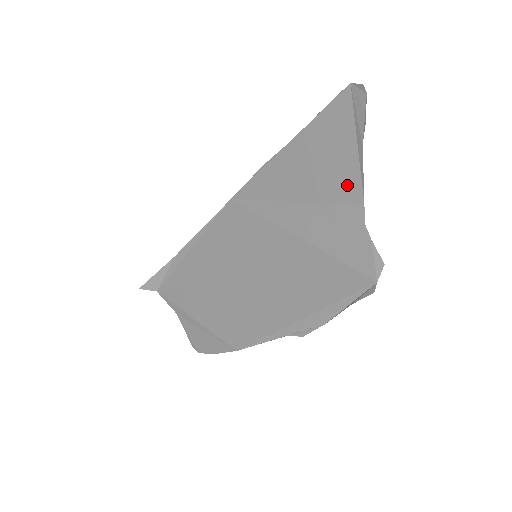
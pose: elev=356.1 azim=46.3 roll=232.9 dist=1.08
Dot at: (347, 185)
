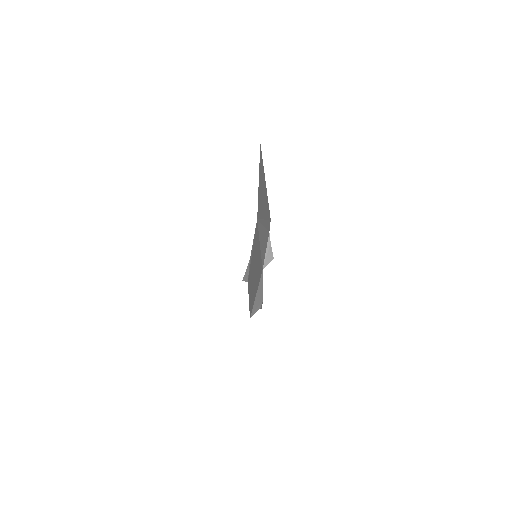
Dot at: (267, 207)
